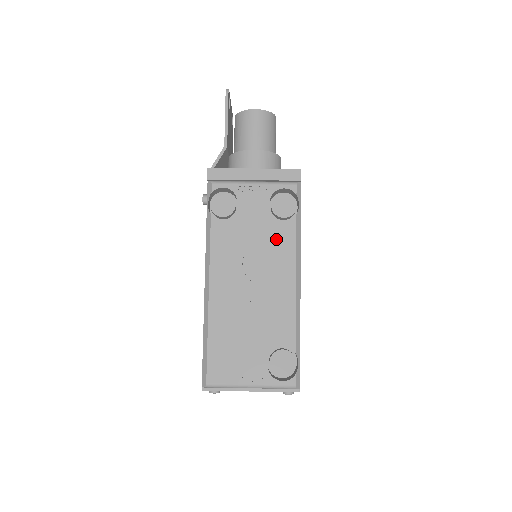
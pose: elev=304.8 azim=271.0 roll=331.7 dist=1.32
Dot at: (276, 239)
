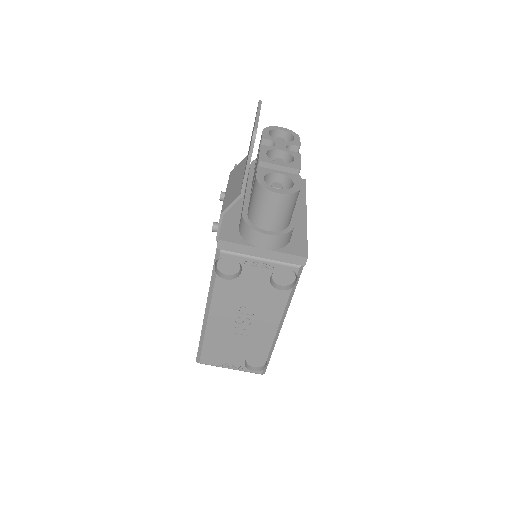
Dot at: (270, 300)
